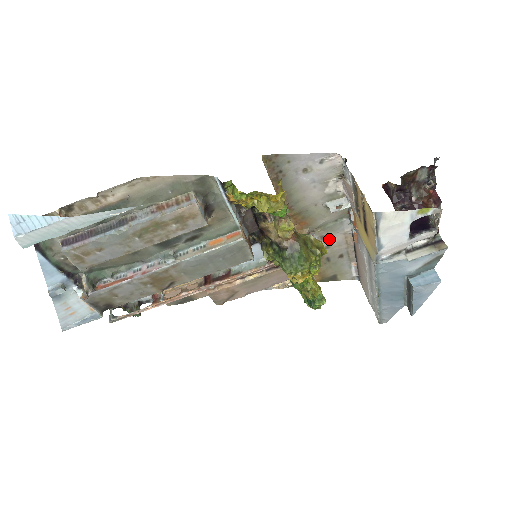
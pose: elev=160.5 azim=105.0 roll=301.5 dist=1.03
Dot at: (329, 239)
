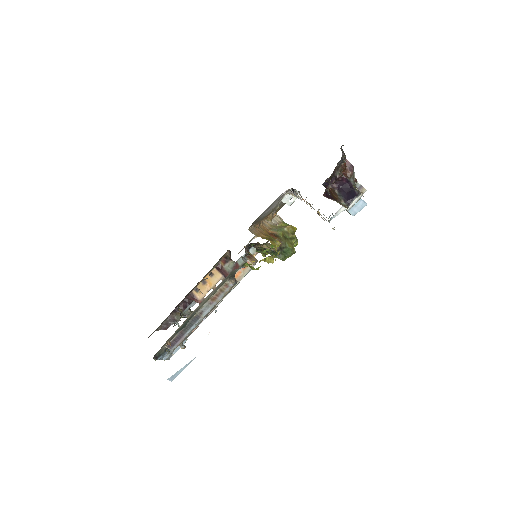
Dot at: (282, 202)
